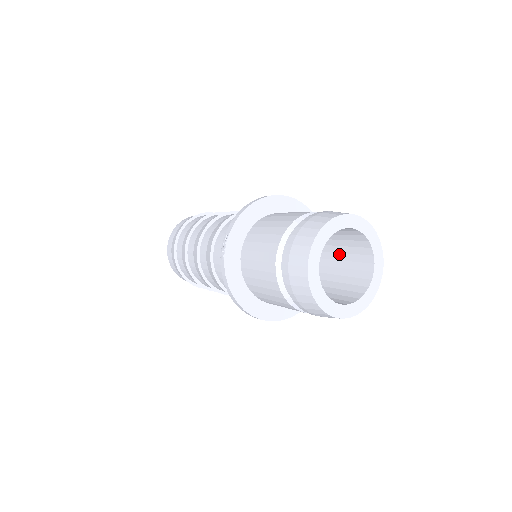
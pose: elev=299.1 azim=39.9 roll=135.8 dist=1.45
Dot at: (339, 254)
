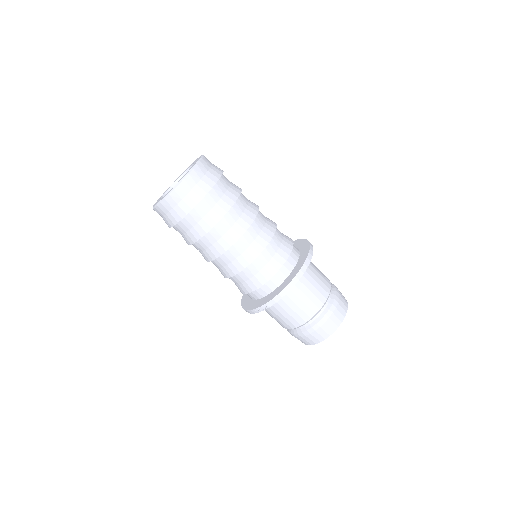
Dot at: occluded
